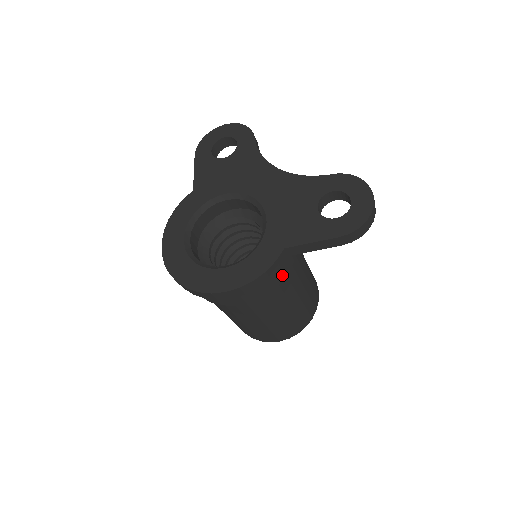
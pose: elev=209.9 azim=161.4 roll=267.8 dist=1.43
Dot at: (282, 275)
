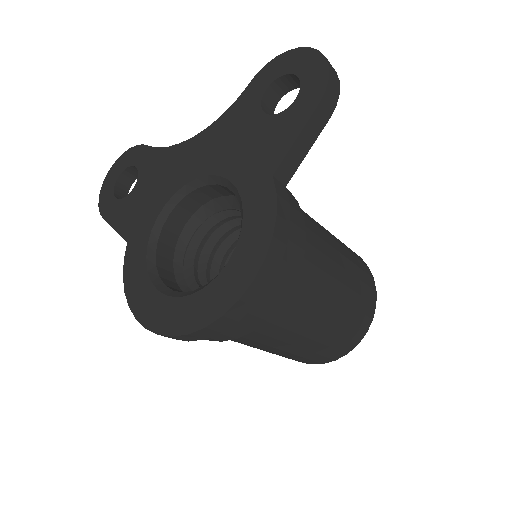
Dot at: (299, 221)
